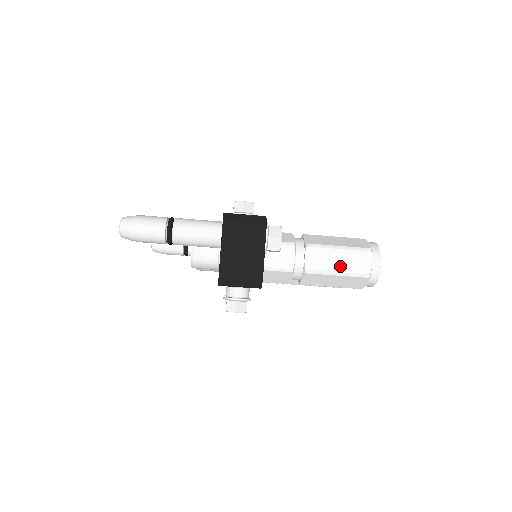
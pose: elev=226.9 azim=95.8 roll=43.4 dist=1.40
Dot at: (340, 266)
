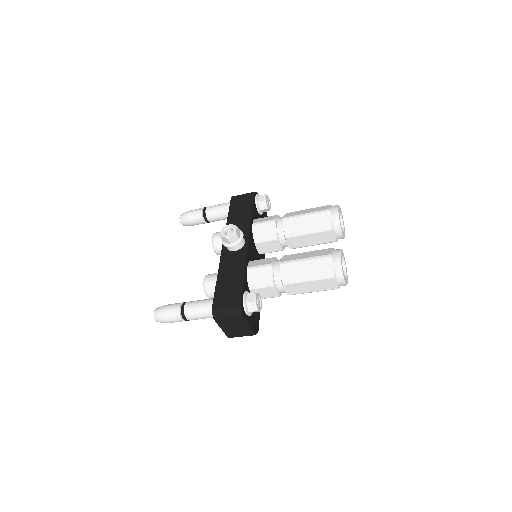
Dot at: (313, 289)
